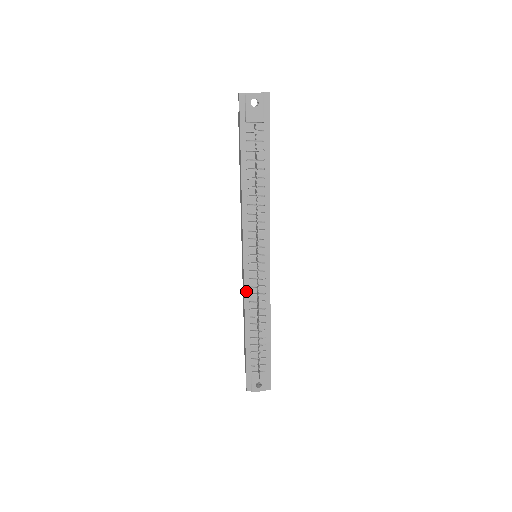
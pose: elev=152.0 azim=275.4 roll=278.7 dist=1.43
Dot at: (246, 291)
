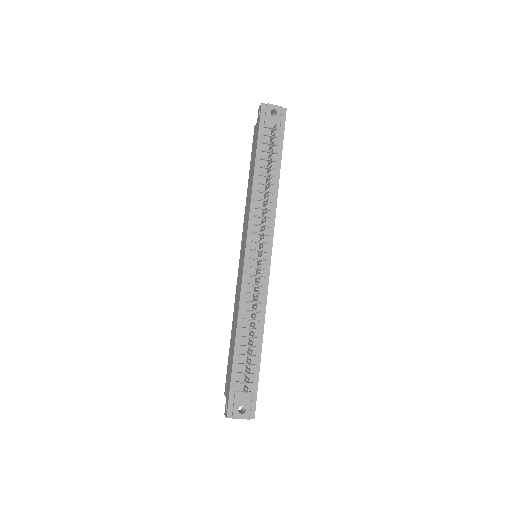
Dot at: (243, 288)
